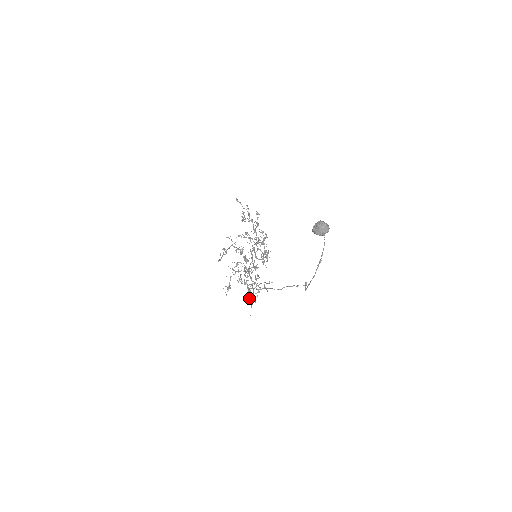
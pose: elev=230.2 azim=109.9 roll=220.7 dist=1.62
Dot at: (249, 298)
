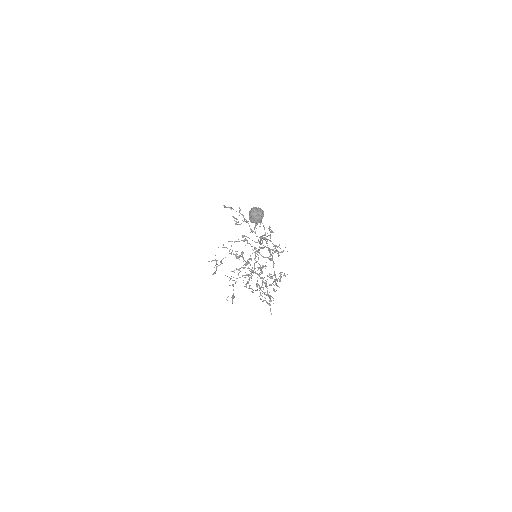
Dot at: (264, 300)
